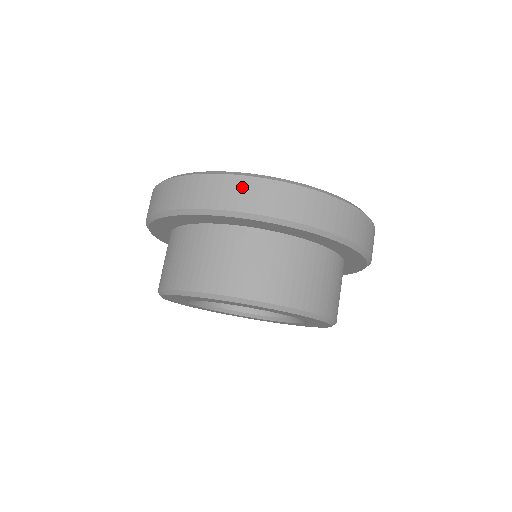
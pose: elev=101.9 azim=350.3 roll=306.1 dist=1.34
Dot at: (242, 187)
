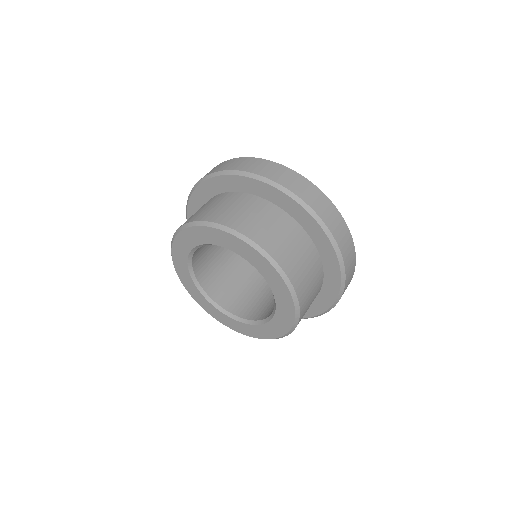
Dot at: (314, 192)
